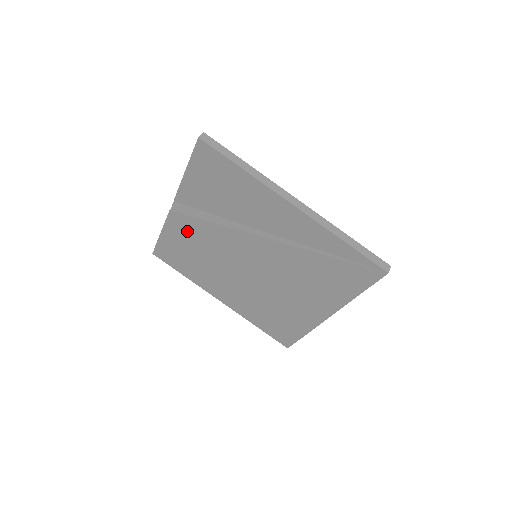
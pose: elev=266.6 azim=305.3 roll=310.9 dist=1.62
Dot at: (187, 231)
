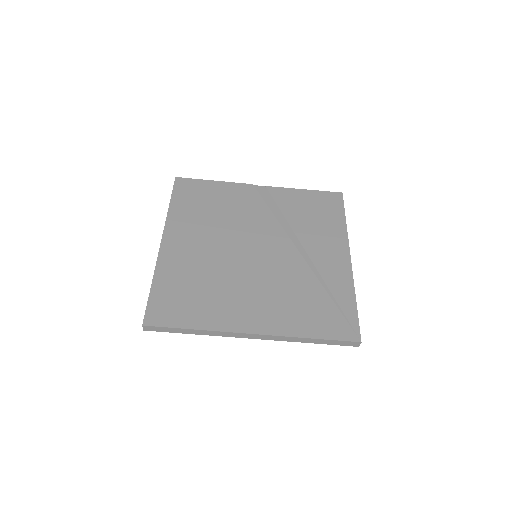
Dot at: (241, 198)
